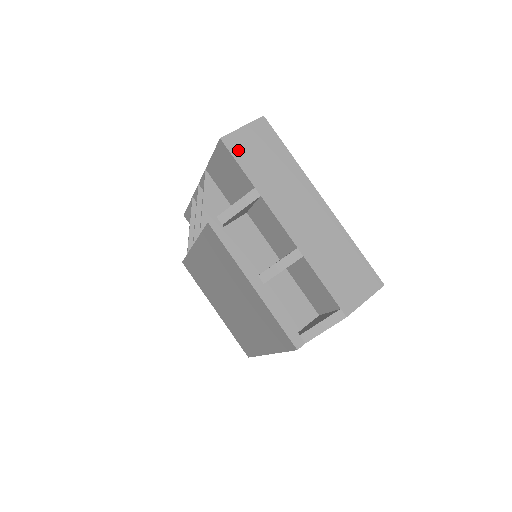
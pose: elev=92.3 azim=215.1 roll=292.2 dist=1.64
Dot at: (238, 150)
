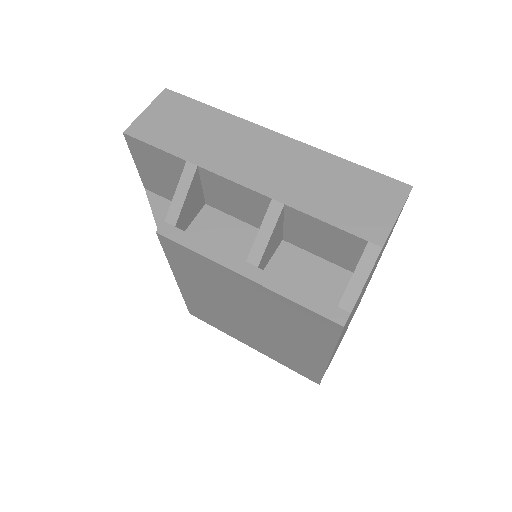
Dot at: (149, 134)
